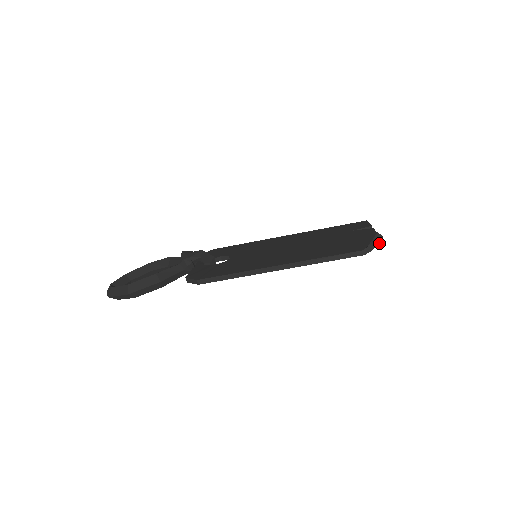
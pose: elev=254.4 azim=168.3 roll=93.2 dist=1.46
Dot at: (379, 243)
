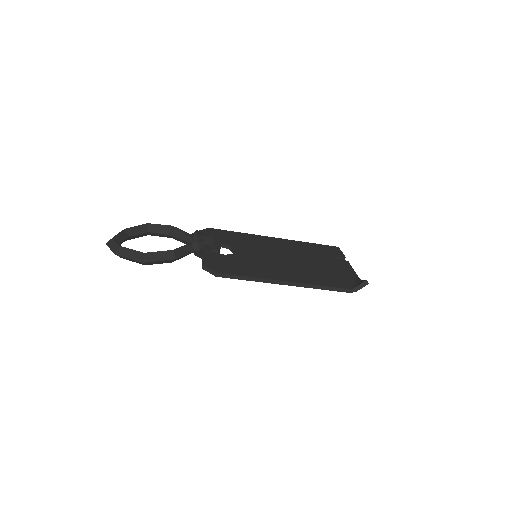
Dot at: occluded
